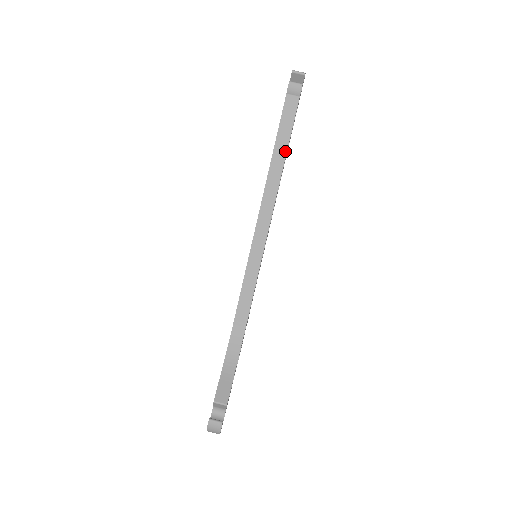
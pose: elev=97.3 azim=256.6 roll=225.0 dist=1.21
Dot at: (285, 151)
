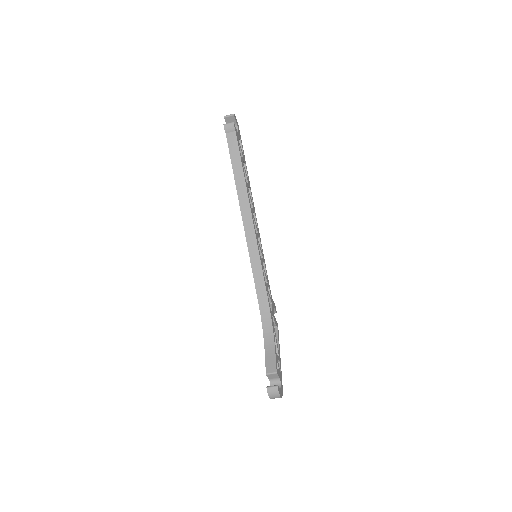
Dot at: (242, 172)
